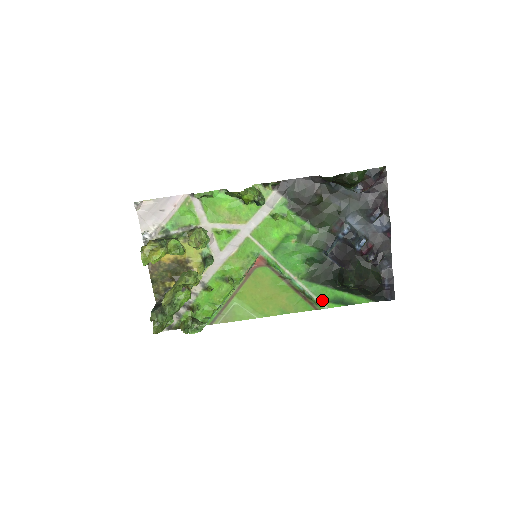
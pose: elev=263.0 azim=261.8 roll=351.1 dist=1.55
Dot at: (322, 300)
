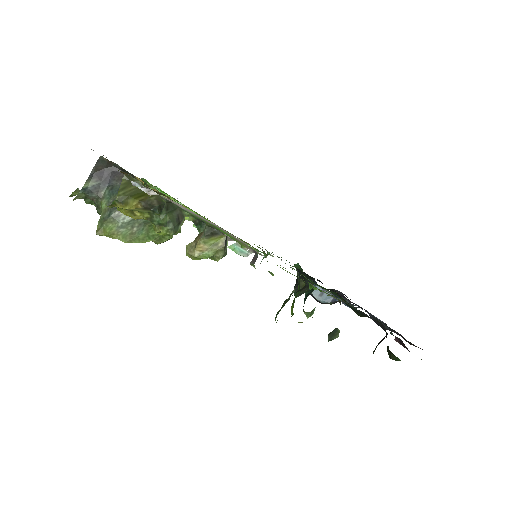
Dot at: occluded
